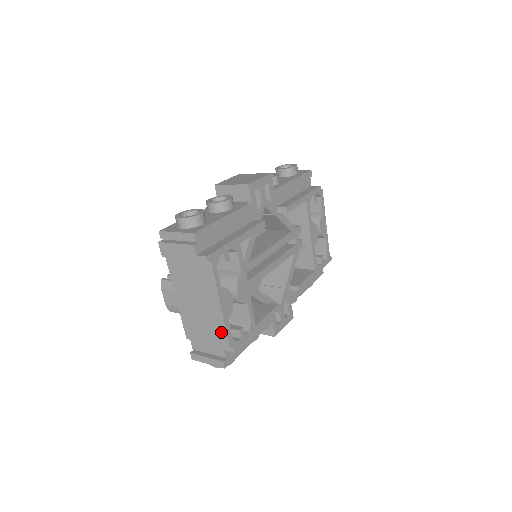
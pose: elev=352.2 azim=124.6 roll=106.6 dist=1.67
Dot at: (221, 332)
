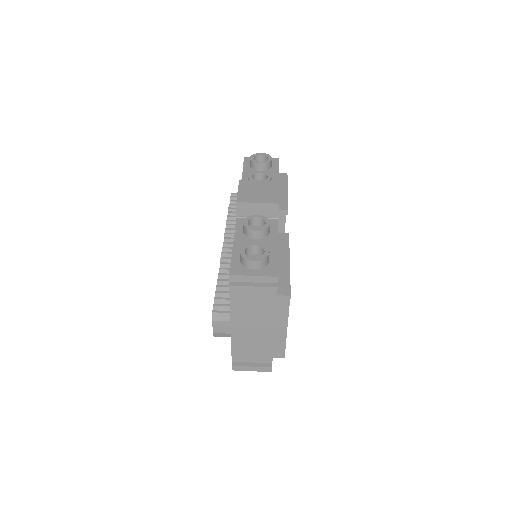
Dot at: (279, 347)
